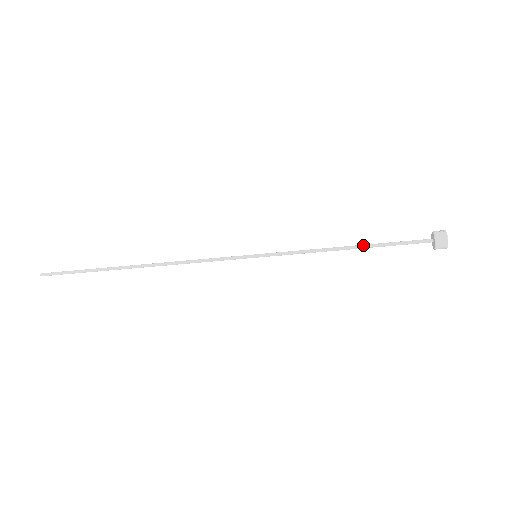
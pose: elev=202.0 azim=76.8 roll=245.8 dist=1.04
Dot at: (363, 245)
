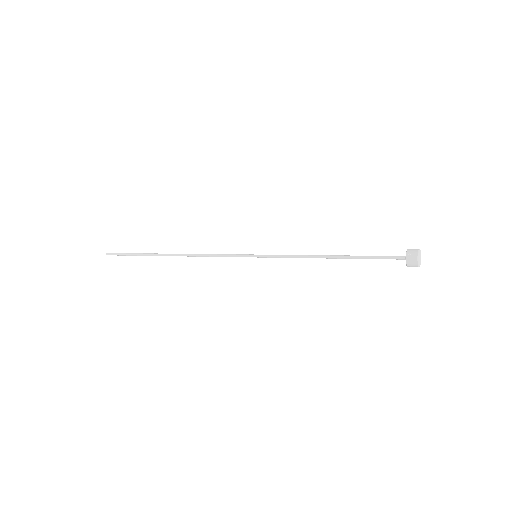
Dot at: (343, 257)
